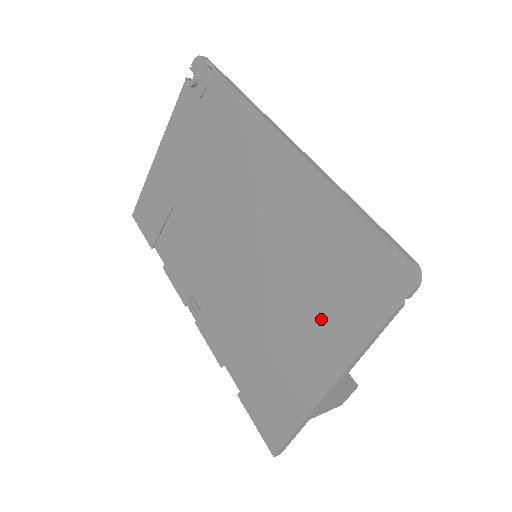
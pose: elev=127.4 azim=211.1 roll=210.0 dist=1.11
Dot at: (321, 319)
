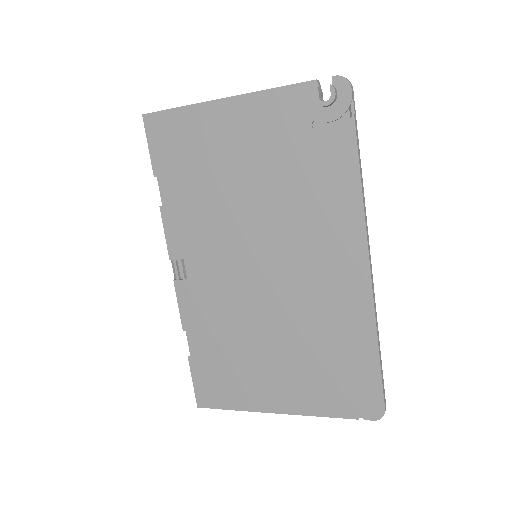
Dot at: (299, 380)
